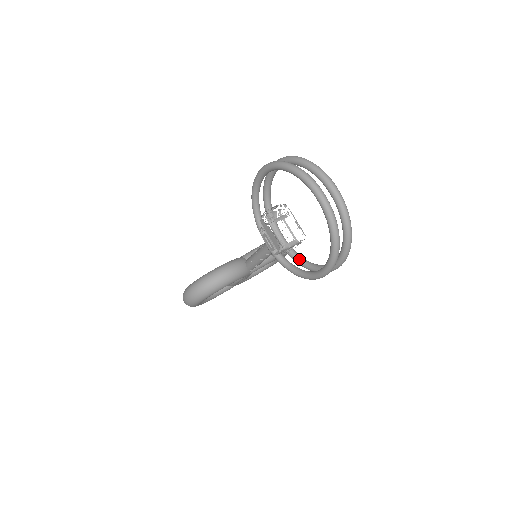
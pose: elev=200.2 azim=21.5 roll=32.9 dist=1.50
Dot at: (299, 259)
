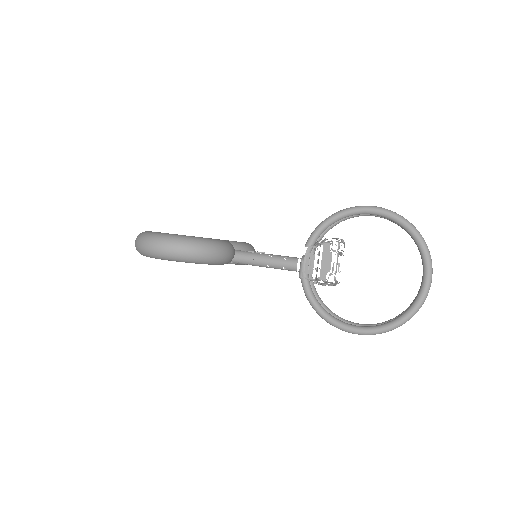
Dot at: (318, 296)
